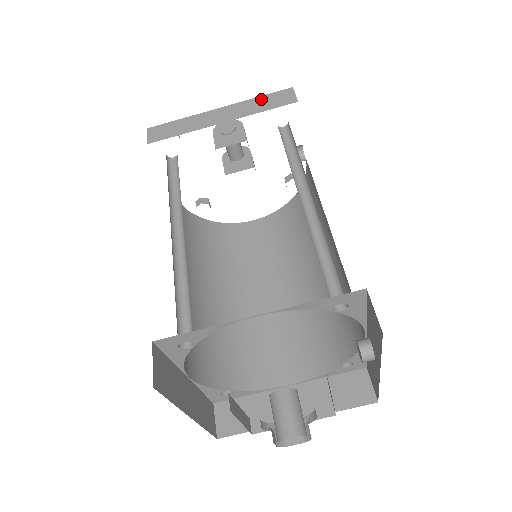
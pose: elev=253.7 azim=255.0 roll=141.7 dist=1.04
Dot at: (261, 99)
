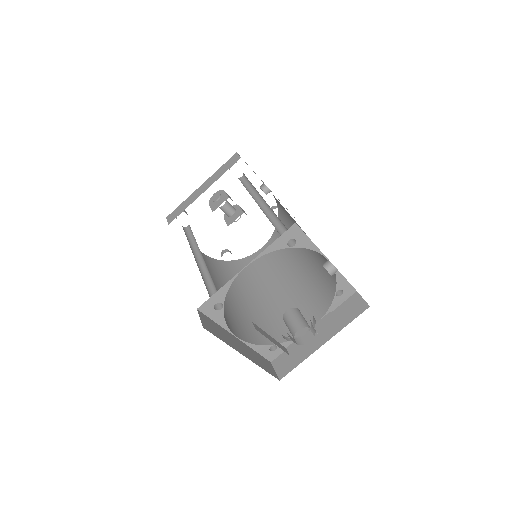
Dot at: (222, 168)
